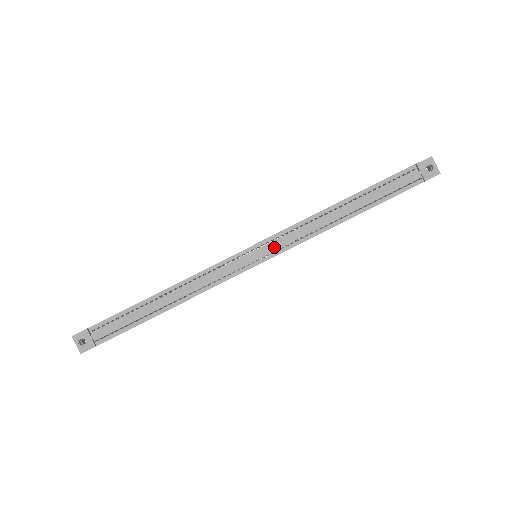
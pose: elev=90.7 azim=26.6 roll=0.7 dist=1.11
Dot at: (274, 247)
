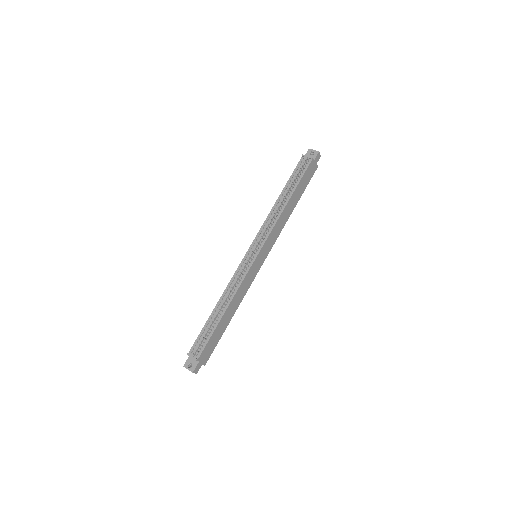
Dot at: (259, 241)
